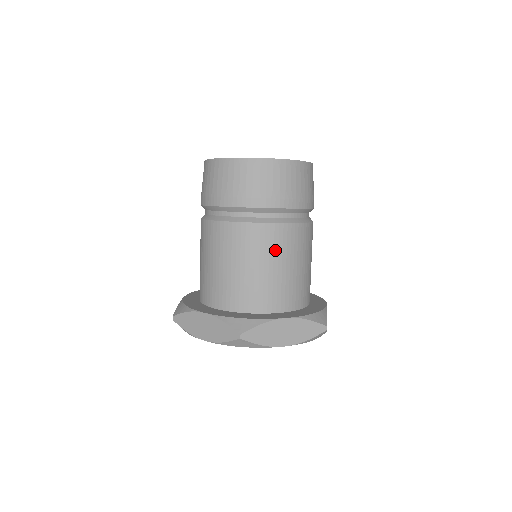
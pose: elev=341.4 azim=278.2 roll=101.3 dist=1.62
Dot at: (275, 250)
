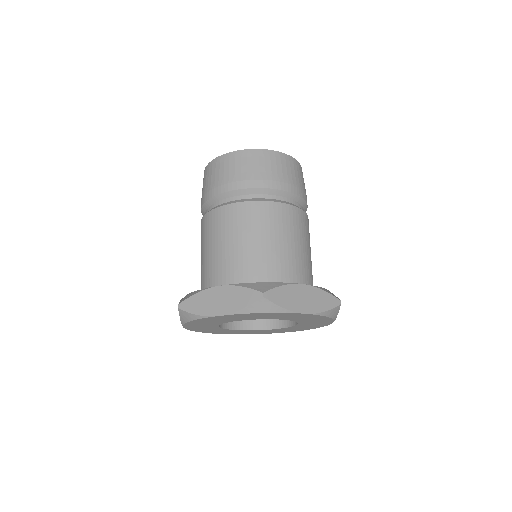
Dot at: (284, 227)
